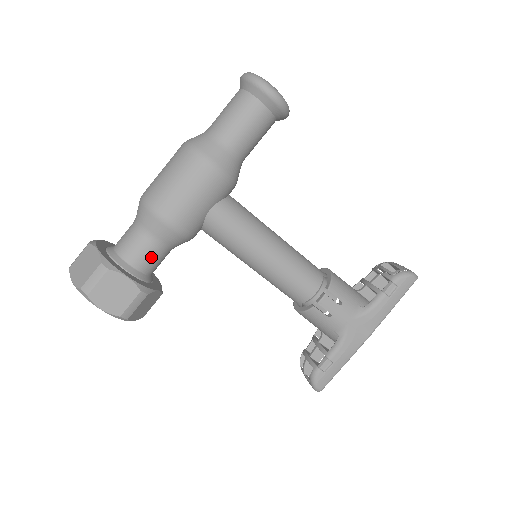
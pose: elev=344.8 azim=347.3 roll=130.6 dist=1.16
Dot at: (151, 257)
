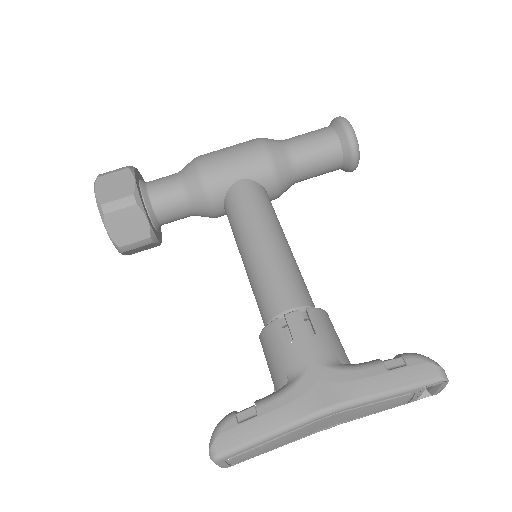
Dot at: (167, 192)
